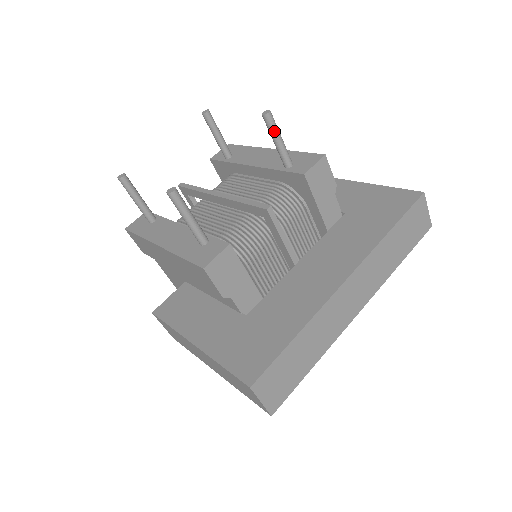
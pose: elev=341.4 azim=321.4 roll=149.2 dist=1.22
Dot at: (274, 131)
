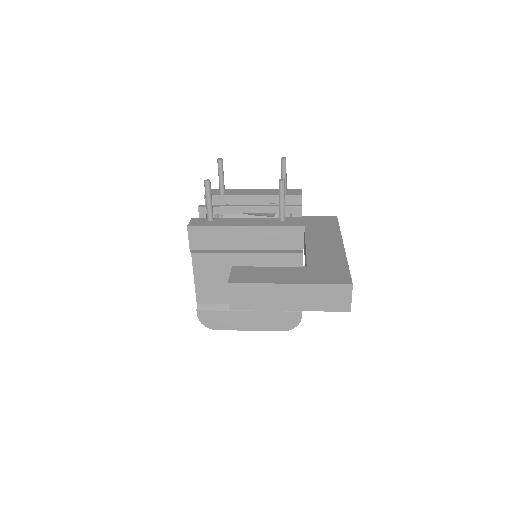
Dot at: occluded
